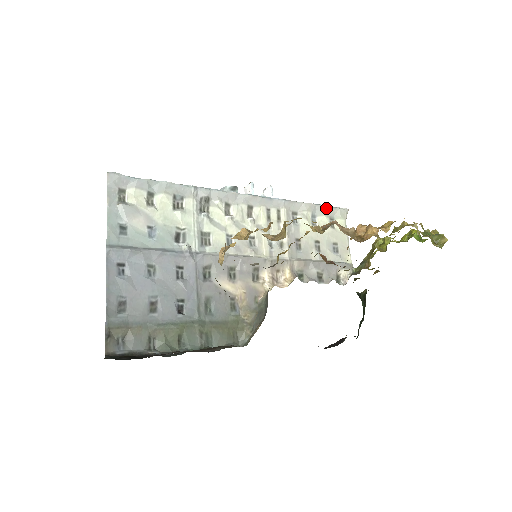
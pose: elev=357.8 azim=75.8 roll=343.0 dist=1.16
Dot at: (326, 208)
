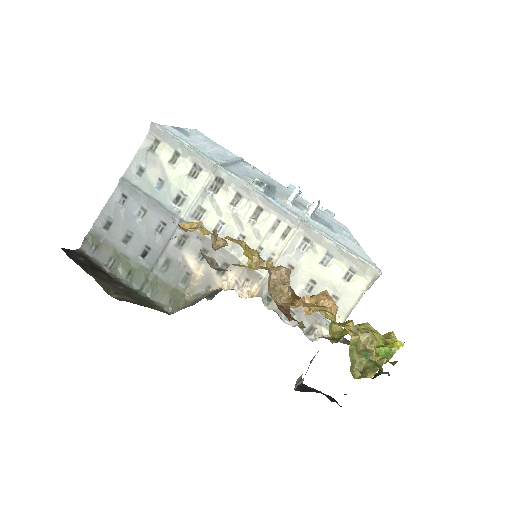
Dot at: (349, 256)
